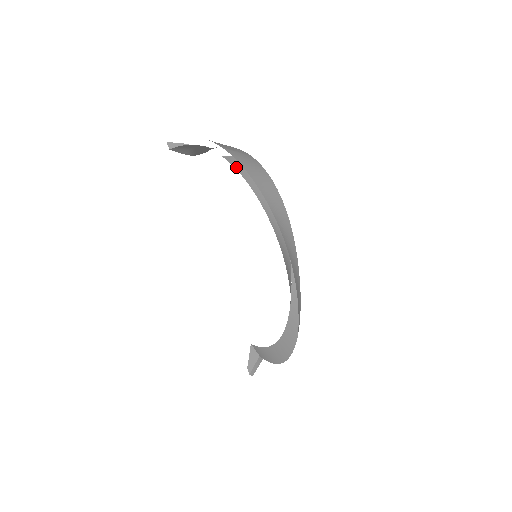
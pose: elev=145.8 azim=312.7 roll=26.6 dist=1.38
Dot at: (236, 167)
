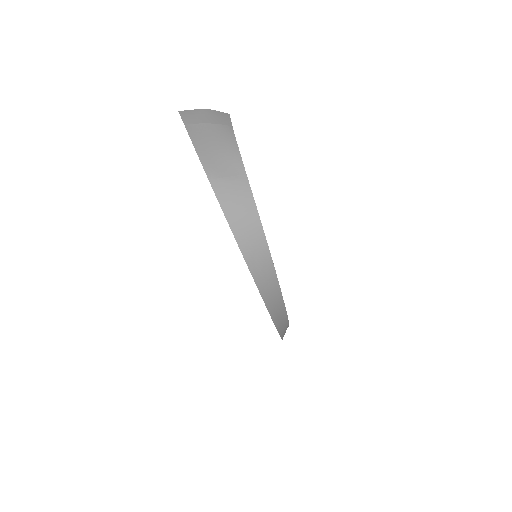
Dot at: occluded
